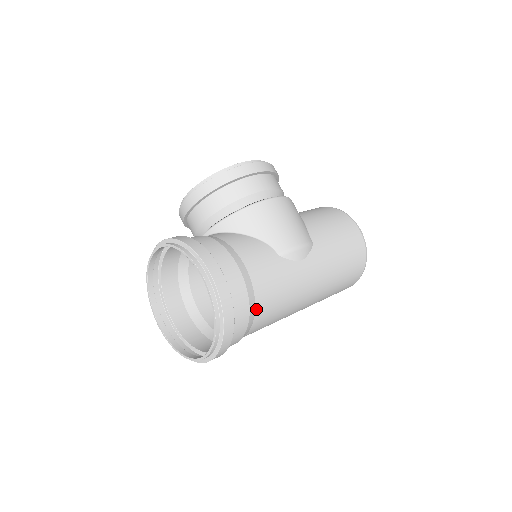
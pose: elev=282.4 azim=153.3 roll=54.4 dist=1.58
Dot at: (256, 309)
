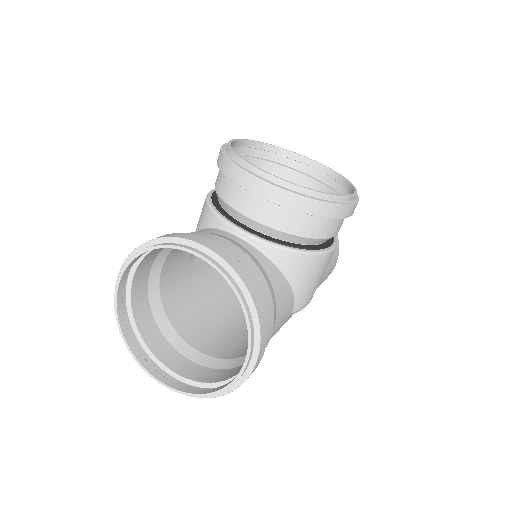
Dot at: occluded
